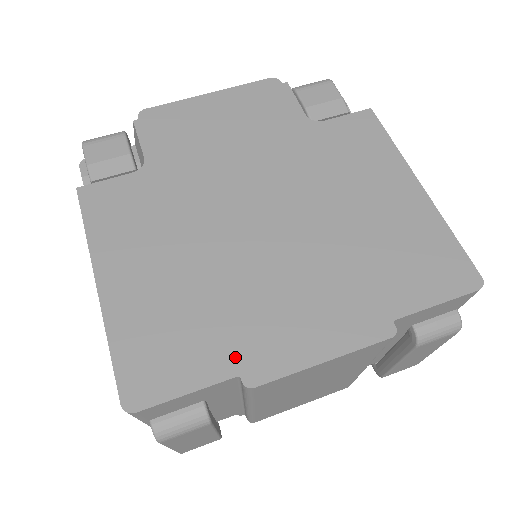
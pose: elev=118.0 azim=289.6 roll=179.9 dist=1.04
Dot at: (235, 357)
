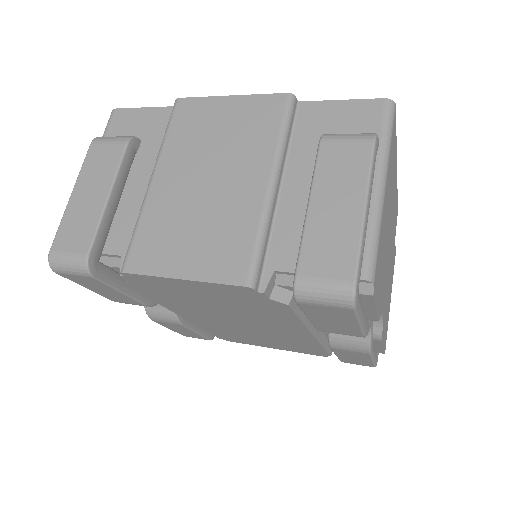
Dot at: occluded
